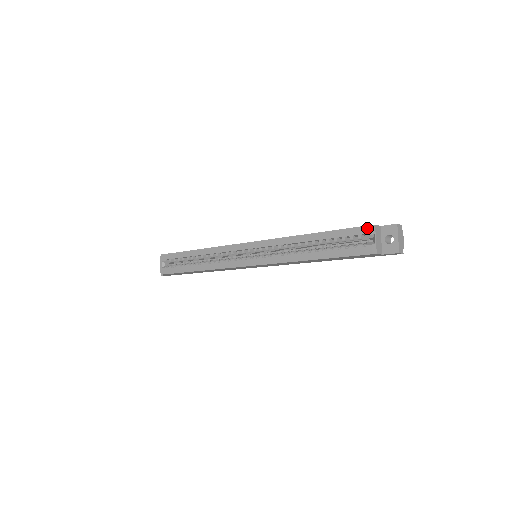
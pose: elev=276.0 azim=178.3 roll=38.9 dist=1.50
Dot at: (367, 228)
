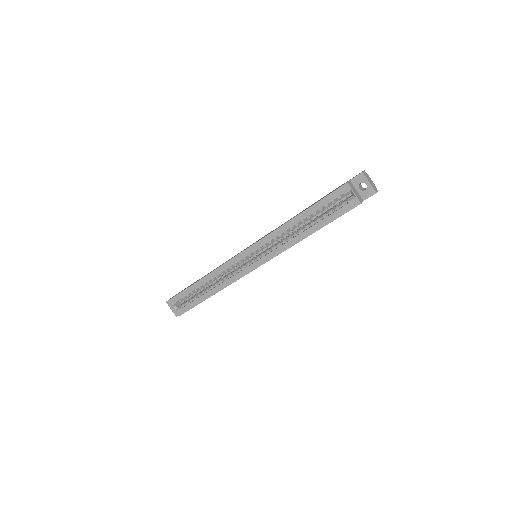
Dot at: (342, 188)
